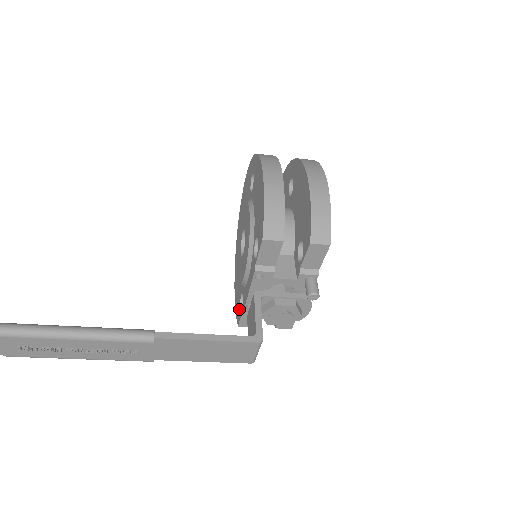
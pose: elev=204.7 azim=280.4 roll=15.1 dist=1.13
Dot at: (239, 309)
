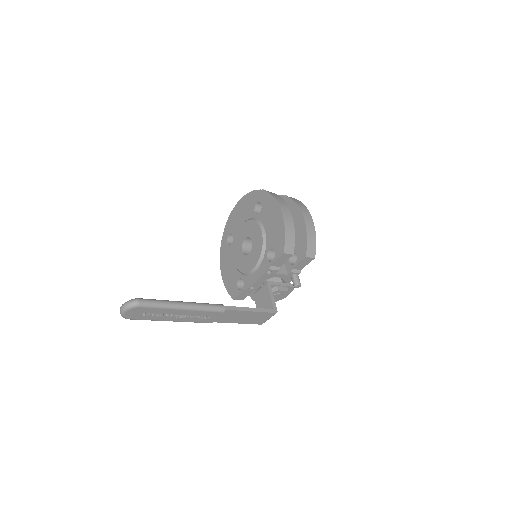
Dot at: (236, 288)
